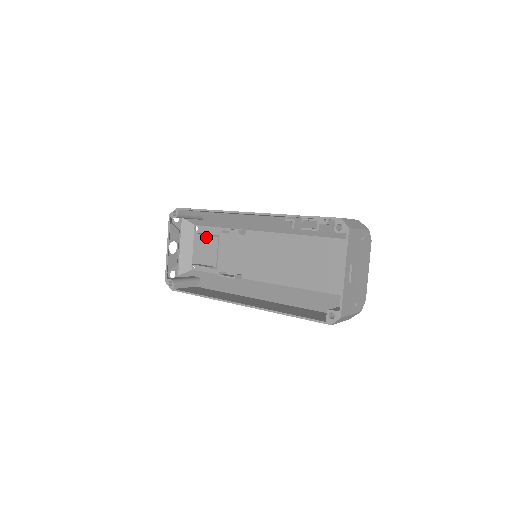
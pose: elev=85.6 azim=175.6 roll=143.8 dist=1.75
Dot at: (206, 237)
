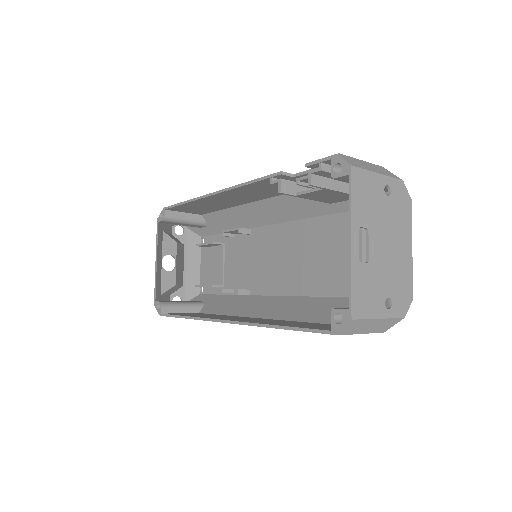
Dot at: (212, 248)
